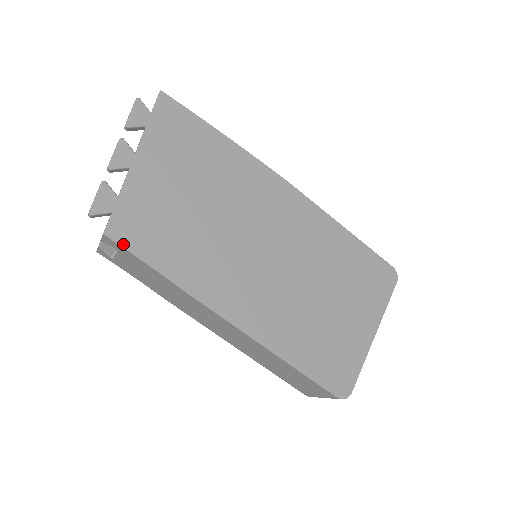
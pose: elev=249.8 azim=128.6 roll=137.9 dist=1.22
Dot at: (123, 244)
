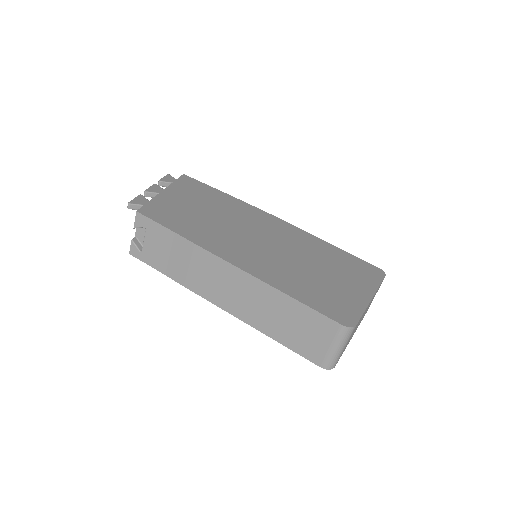
Dot at: (150, 217)
